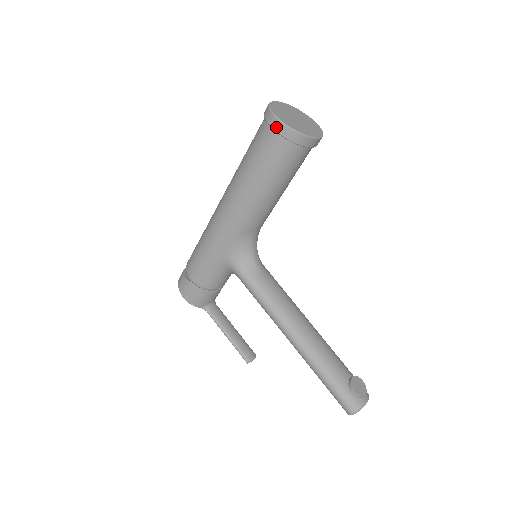
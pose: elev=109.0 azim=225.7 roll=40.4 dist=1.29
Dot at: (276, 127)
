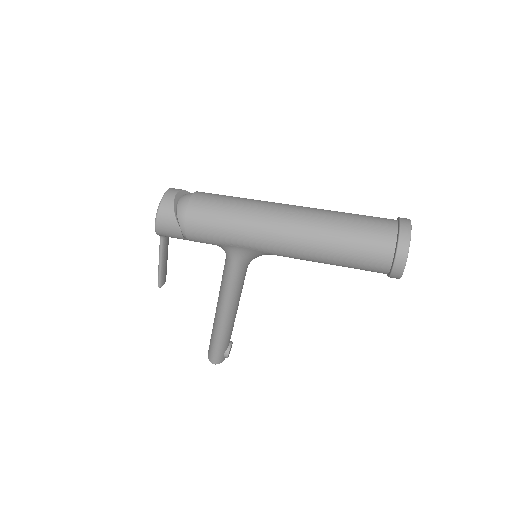
Dot at: (397, 266)
